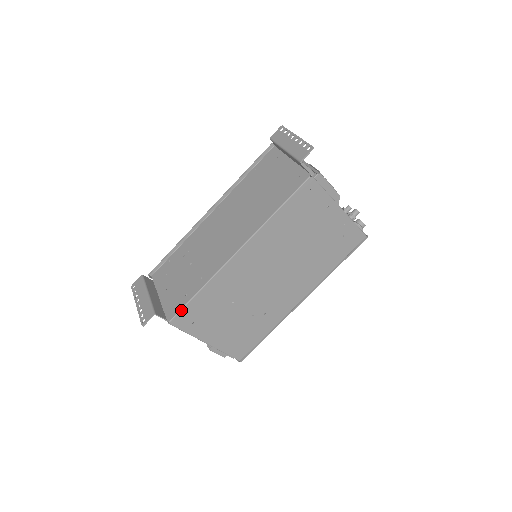
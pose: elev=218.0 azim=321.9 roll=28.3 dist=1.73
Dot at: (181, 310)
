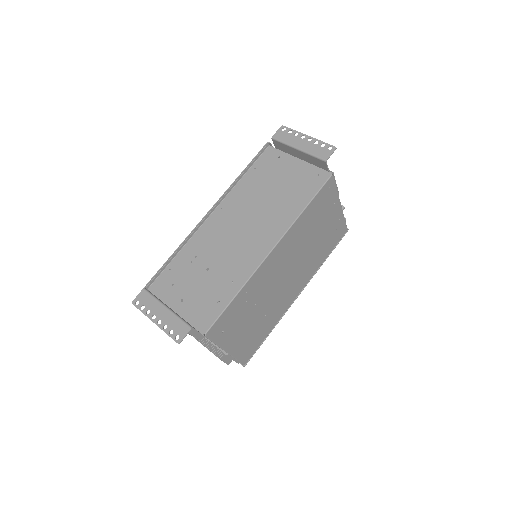
Dot at: (218, 319)
